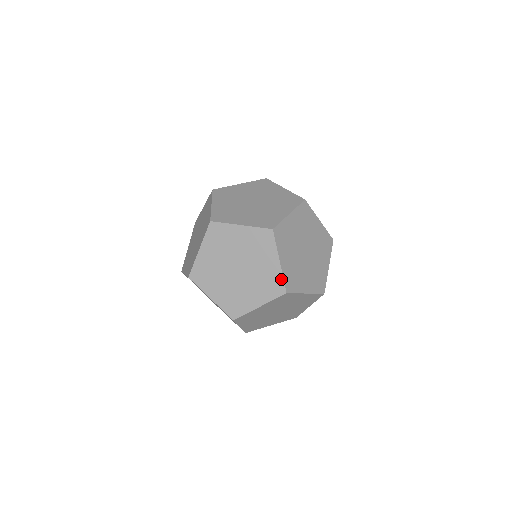
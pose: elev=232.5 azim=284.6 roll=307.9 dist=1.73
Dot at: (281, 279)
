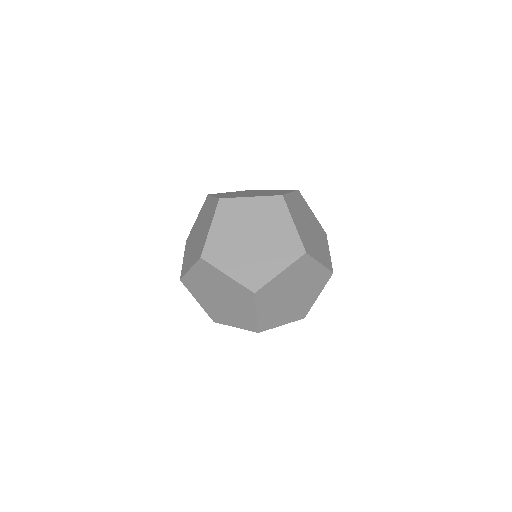
Dot at: (241, 286)
